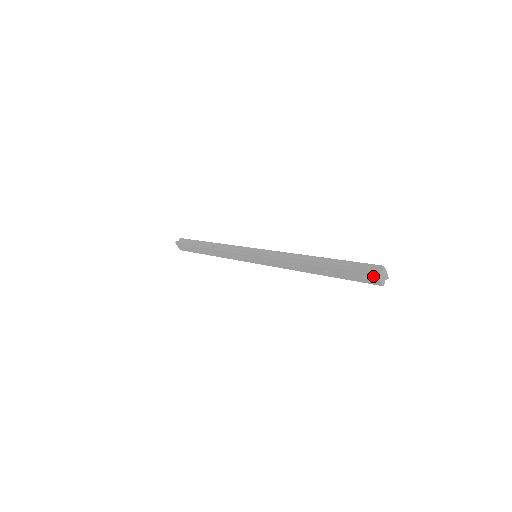
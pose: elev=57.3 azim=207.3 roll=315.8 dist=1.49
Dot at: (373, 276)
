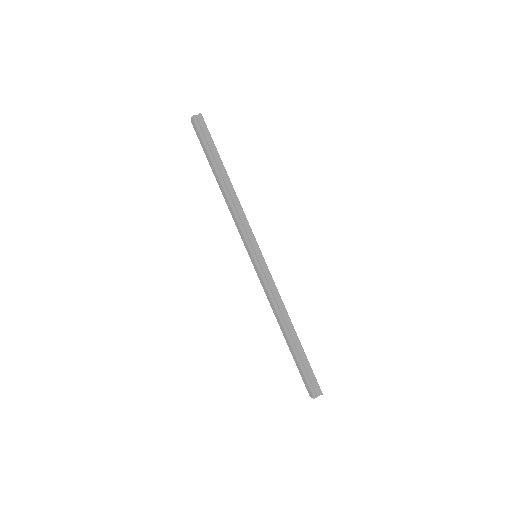
Dot at: (311, 394)
